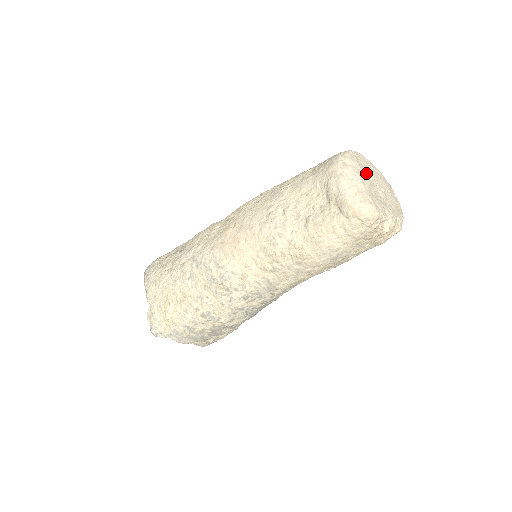
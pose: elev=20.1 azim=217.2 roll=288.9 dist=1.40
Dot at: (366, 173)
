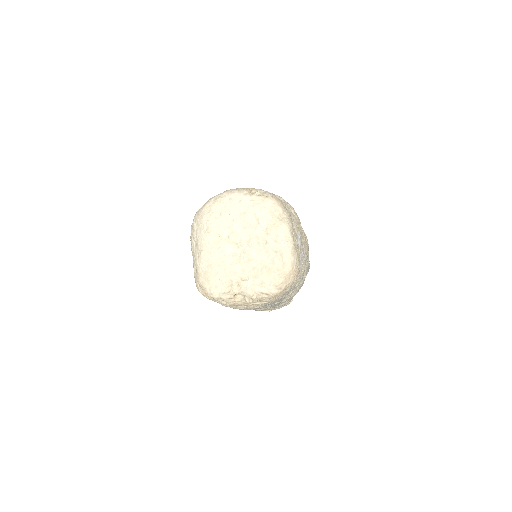
Dot at: (222, 231)
